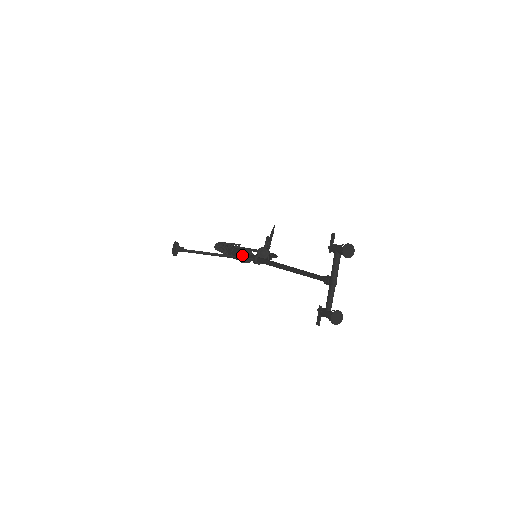
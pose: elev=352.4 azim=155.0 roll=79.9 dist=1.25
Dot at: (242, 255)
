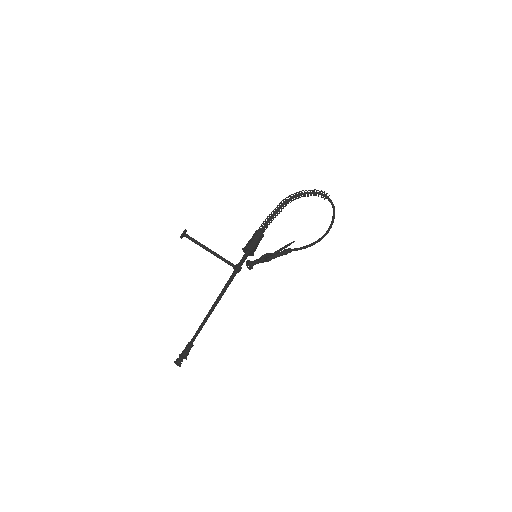
Dot at: (245, 250)
